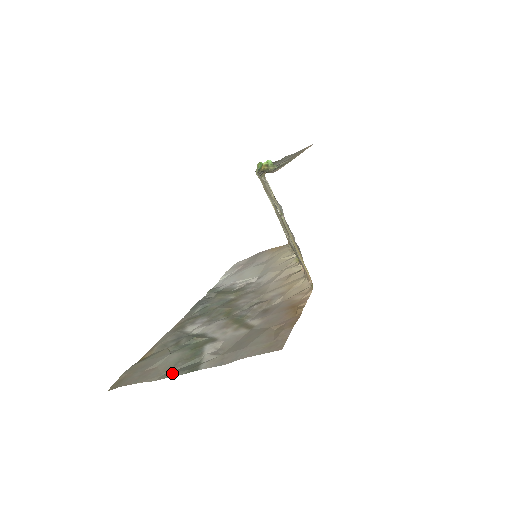
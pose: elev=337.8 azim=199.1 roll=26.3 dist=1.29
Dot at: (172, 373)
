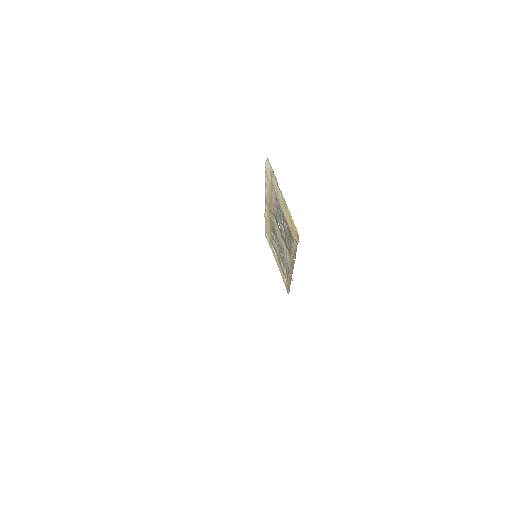
Dot at: occluded
